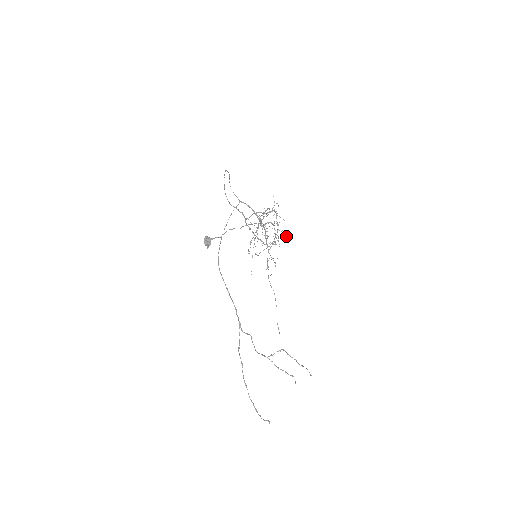
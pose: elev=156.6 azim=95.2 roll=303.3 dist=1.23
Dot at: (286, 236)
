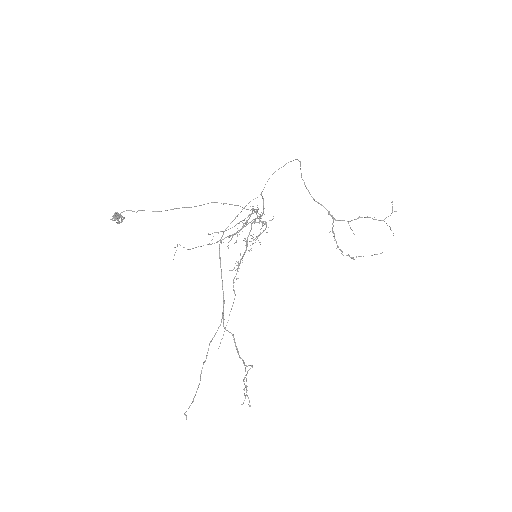
Dot at: occluded
